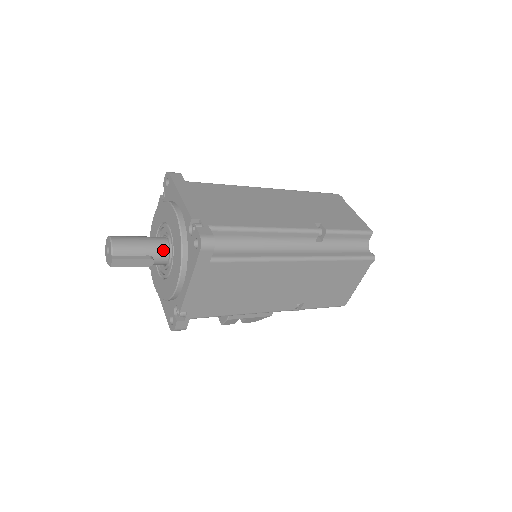
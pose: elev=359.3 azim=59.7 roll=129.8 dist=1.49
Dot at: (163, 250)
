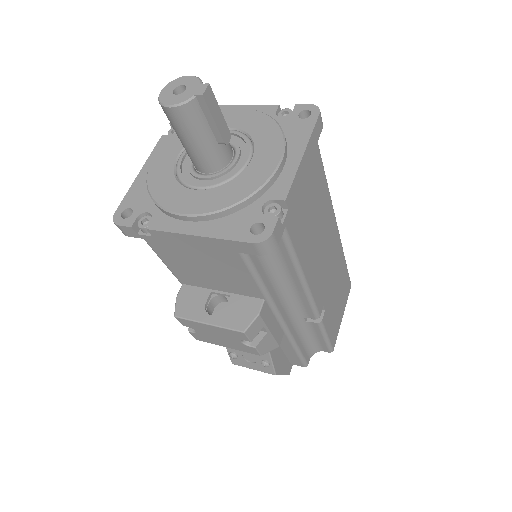
Dot at: occluded
